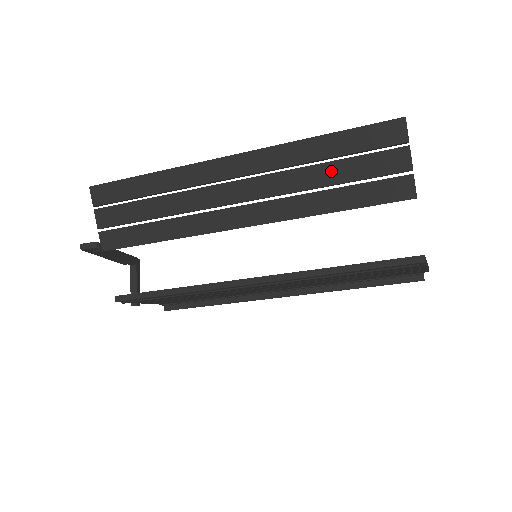
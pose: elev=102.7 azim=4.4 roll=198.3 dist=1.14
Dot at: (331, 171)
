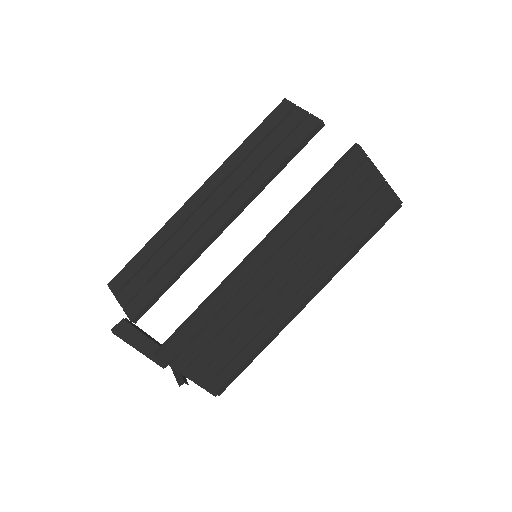
Dot at: (262, 150)
